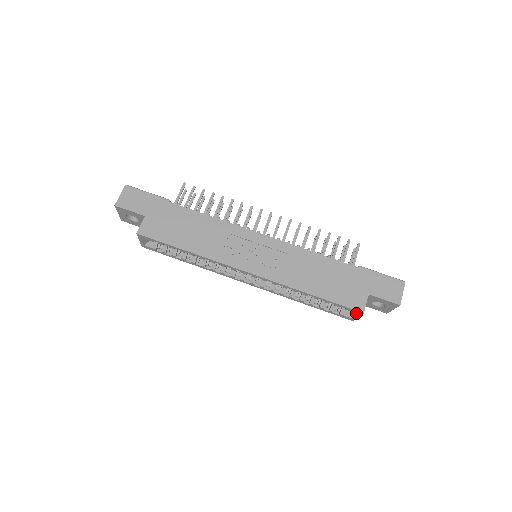
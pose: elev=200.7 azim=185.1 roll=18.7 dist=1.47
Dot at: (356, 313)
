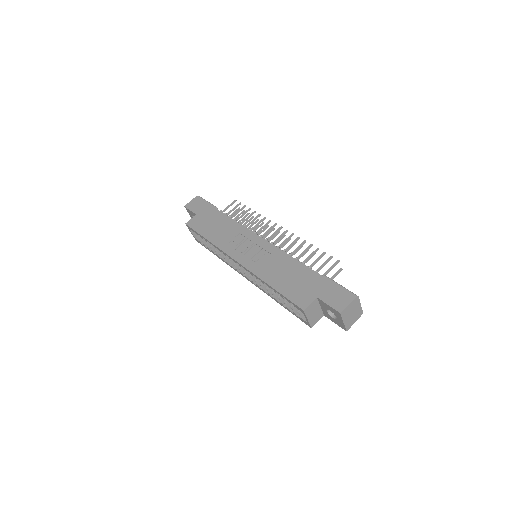
Dot at: (303, 313)
